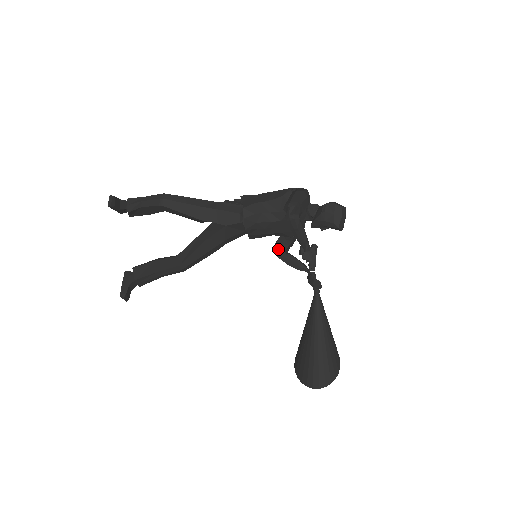
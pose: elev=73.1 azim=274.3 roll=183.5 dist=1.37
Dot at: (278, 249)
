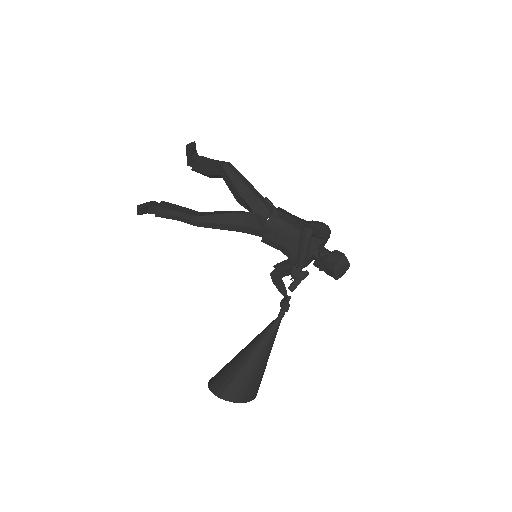
Dot at: (275, 269)
